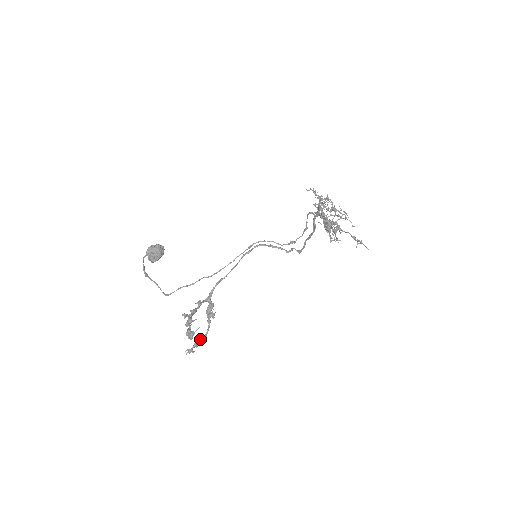
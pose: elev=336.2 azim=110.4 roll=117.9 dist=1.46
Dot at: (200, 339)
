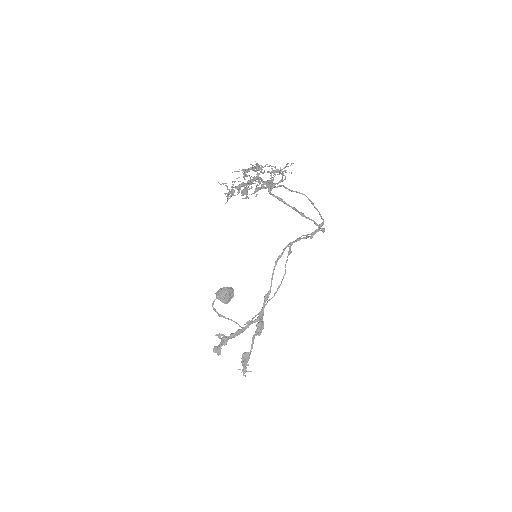
Dot at: (242, 356)
